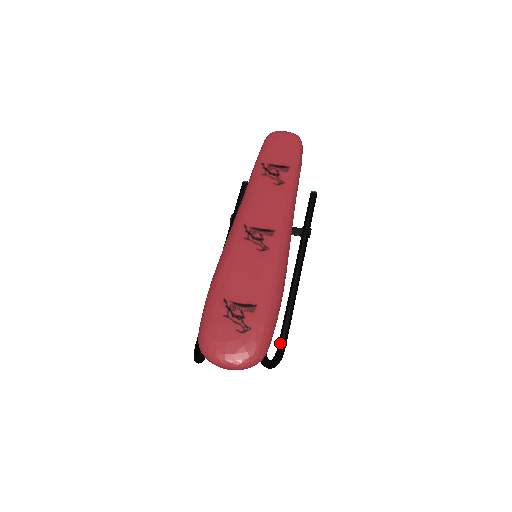
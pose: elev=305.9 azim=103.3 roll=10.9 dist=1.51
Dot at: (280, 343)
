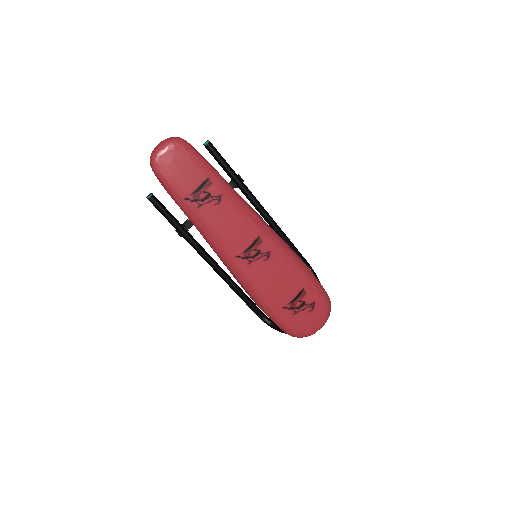
Dot at: occluded
